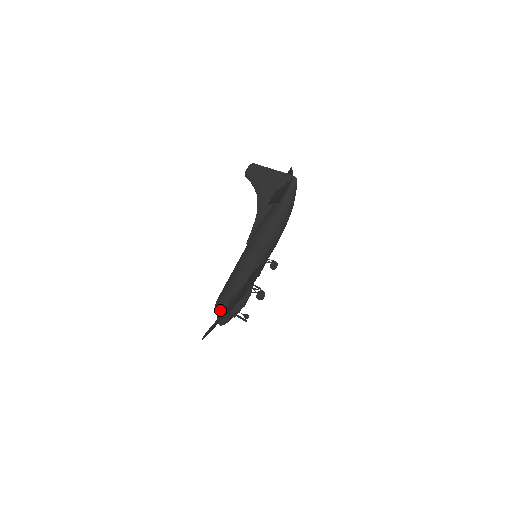
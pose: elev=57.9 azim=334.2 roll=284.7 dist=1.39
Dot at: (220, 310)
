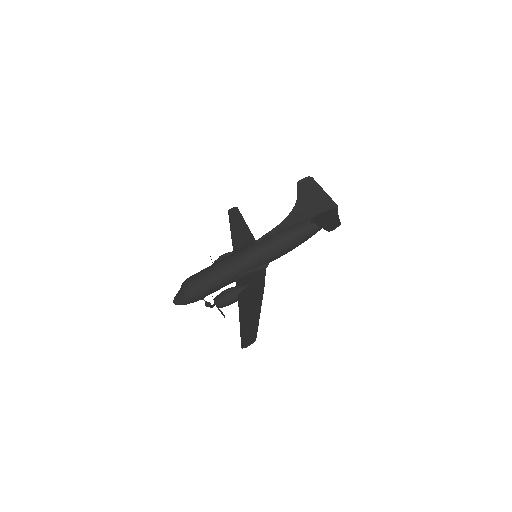
Dot at: (191, 293)
